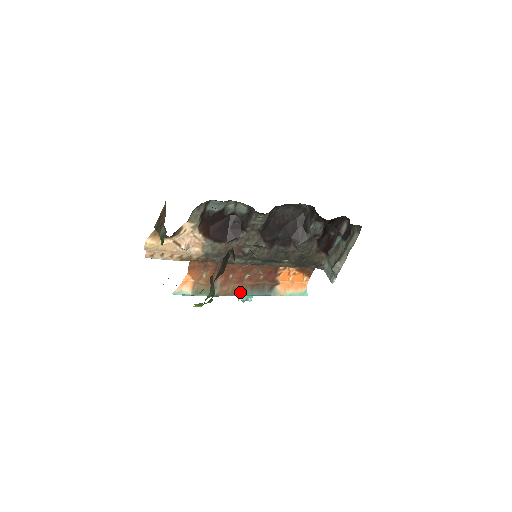
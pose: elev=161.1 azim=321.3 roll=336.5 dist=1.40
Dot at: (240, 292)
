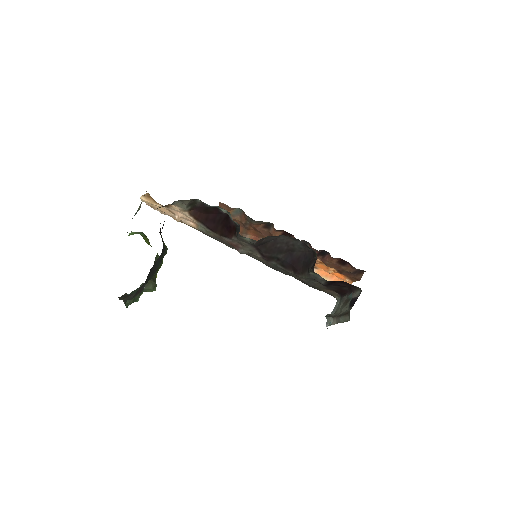
Dot at: occluded
